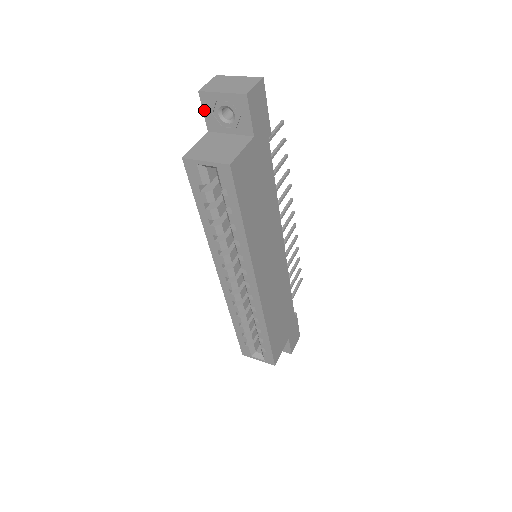
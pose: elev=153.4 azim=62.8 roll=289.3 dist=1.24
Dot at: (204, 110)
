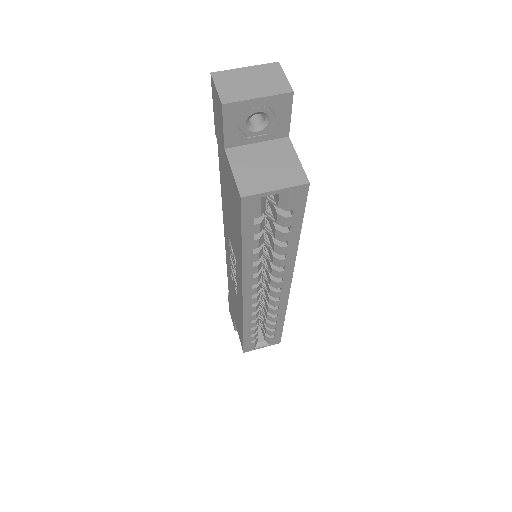
Dot at: (225, 125)
